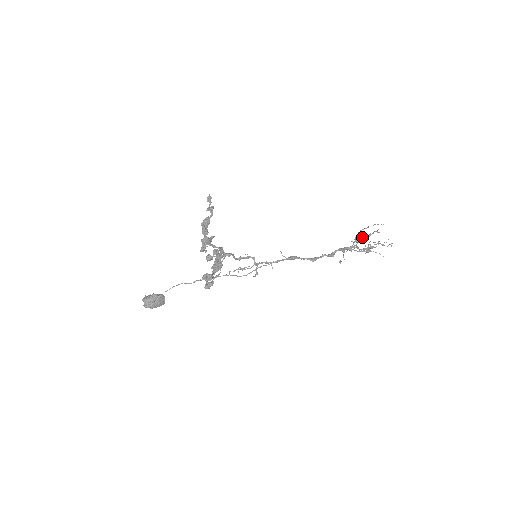
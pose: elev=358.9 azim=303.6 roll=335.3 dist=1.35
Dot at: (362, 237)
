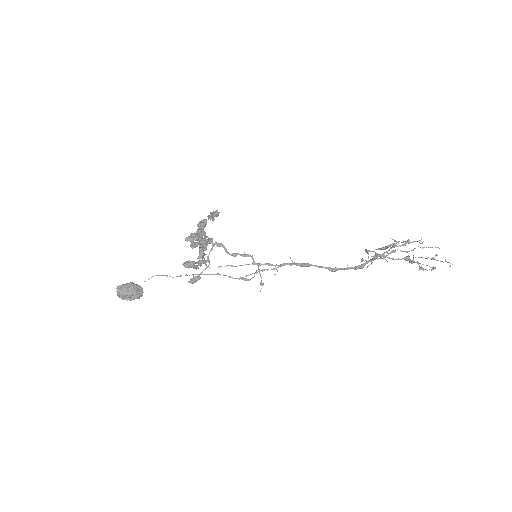
Dot at: occluded
